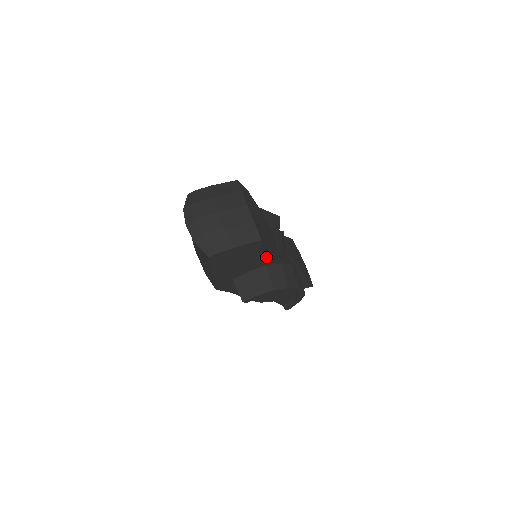
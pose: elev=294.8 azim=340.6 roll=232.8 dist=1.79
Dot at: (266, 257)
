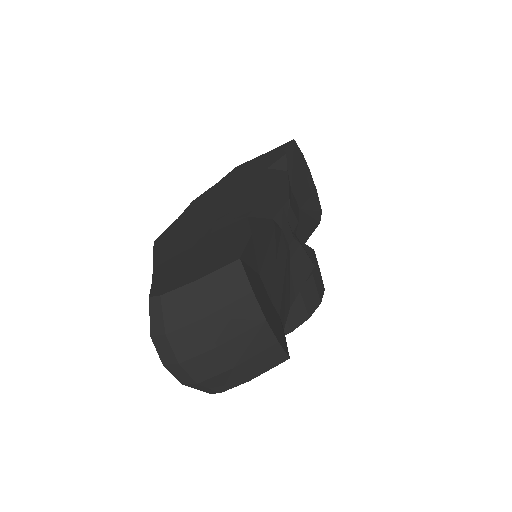
Dot at: occluded
